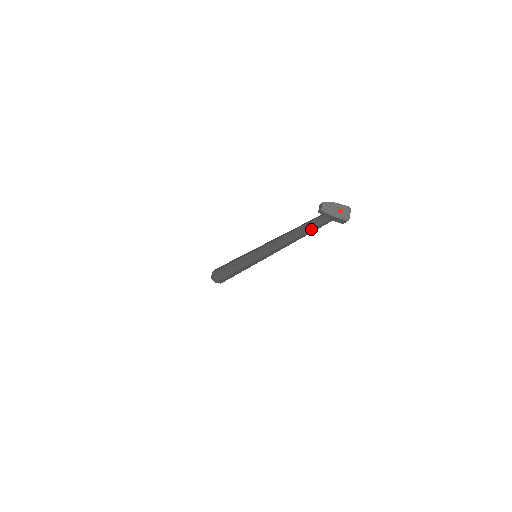
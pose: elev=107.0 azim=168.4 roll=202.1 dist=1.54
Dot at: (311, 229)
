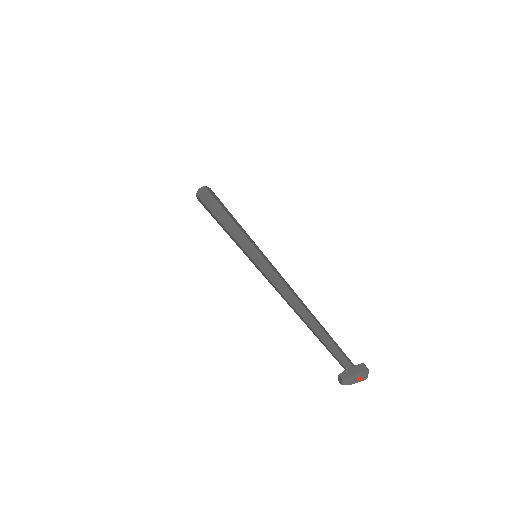
Dot at: occluded
